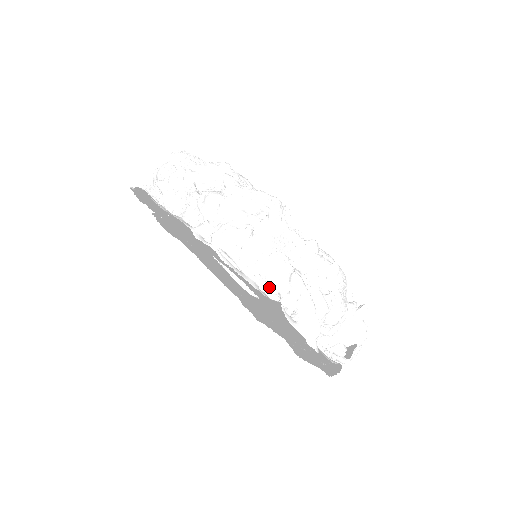
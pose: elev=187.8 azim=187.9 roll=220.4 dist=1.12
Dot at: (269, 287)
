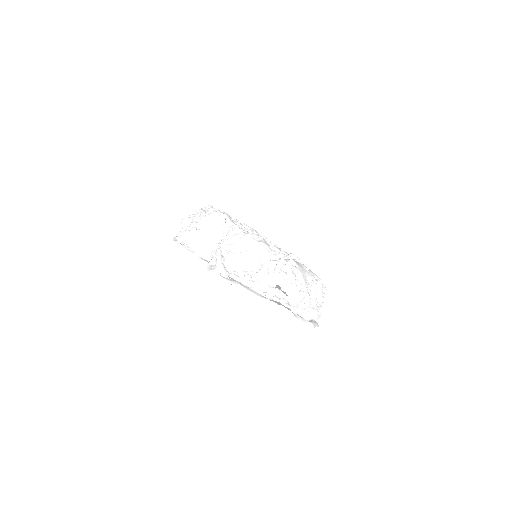
Dot at: (209, 256)
